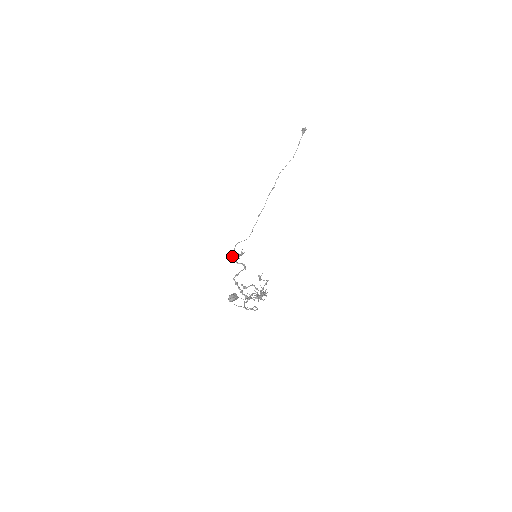
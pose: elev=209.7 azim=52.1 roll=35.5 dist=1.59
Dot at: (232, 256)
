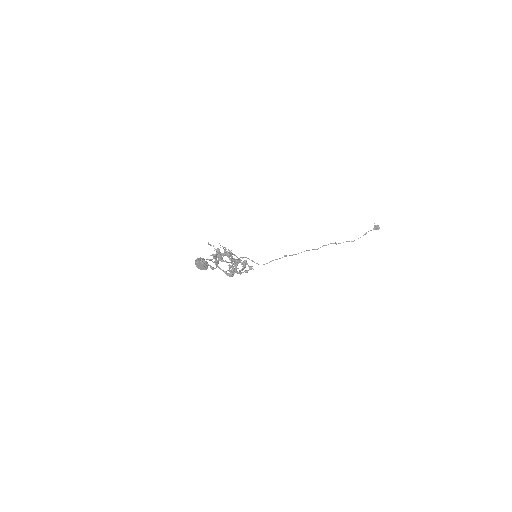
Dot at: occluded
